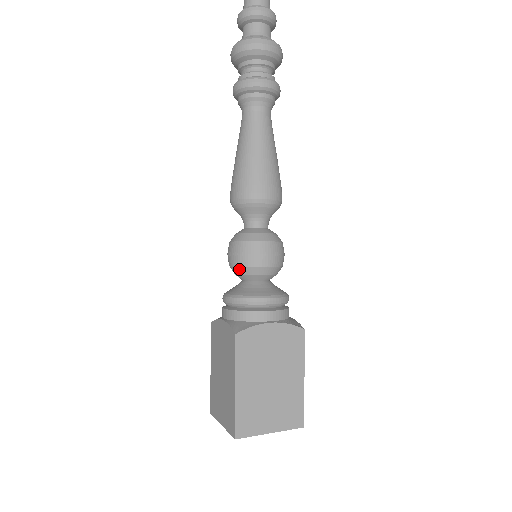
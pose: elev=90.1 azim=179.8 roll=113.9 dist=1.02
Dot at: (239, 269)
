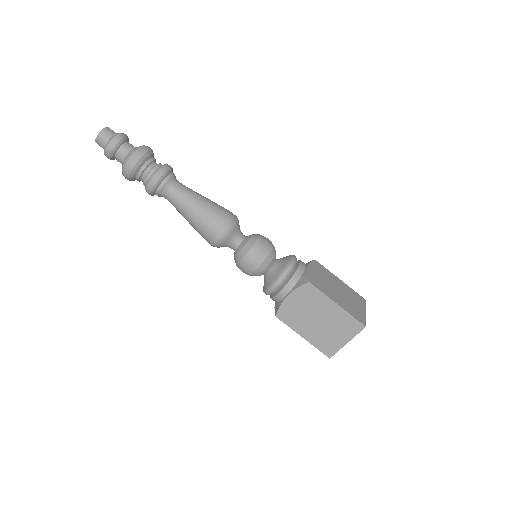
Dot at: (265, 263)
